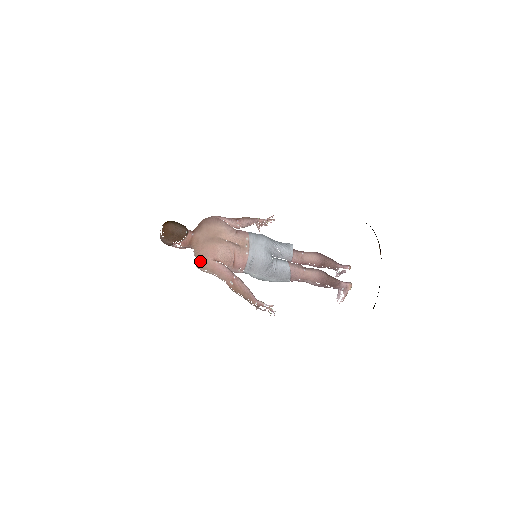
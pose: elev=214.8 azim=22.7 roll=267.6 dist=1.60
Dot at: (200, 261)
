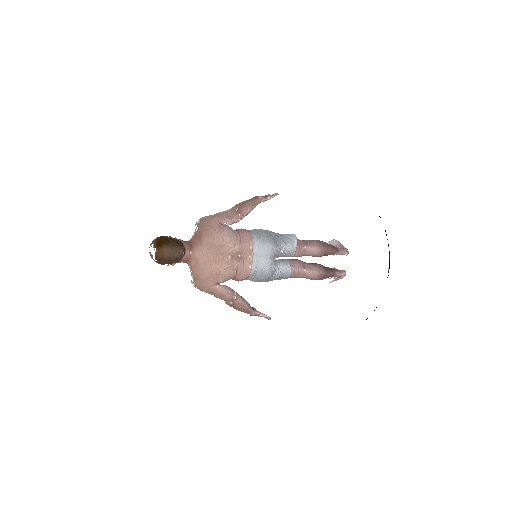
Dot at: (199, 285)
